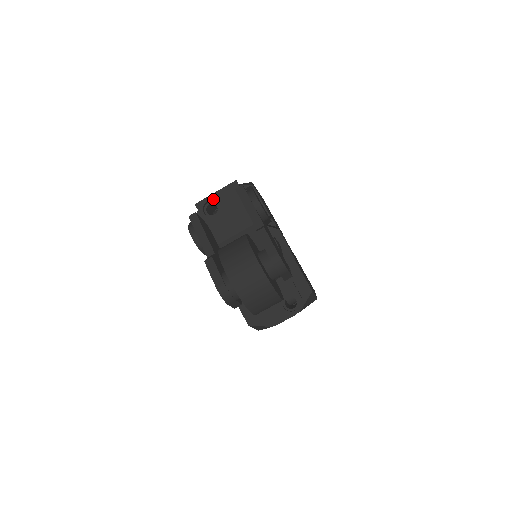
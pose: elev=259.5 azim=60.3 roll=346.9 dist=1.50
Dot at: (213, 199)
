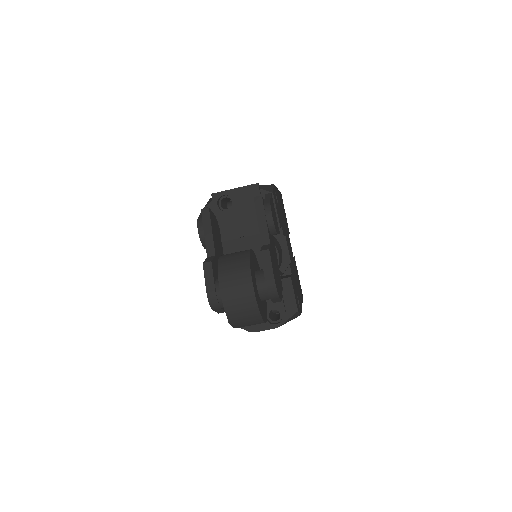
Dot at: (230, 194)
